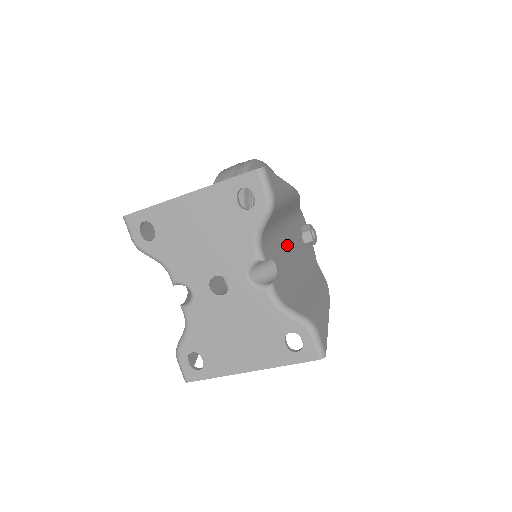
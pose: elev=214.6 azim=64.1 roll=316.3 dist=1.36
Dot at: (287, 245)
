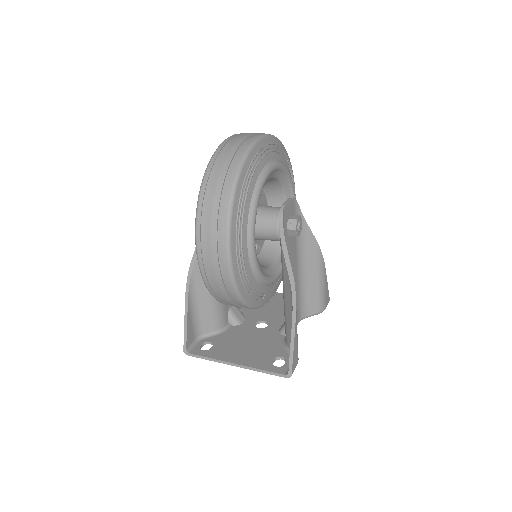
Dot at: occluded
